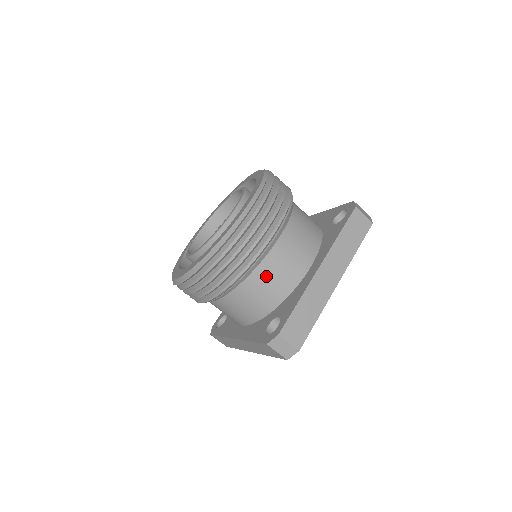
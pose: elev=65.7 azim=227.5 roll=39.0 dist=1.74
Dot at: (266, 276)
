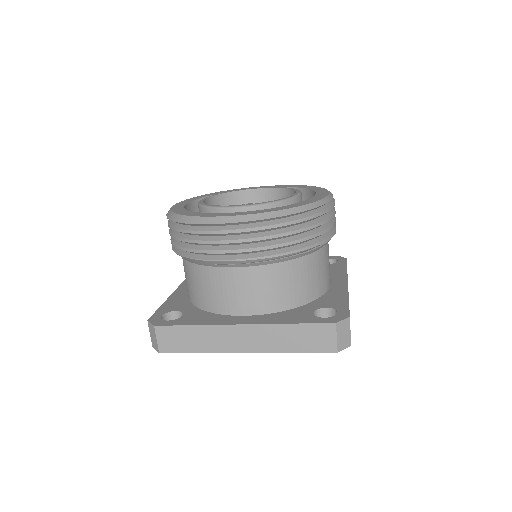
Dot at: (319, 264)
